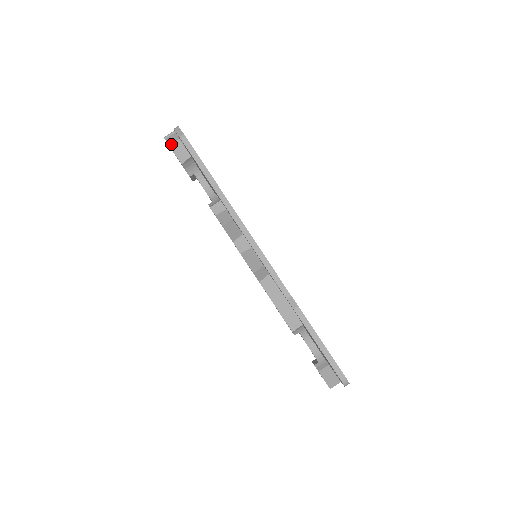
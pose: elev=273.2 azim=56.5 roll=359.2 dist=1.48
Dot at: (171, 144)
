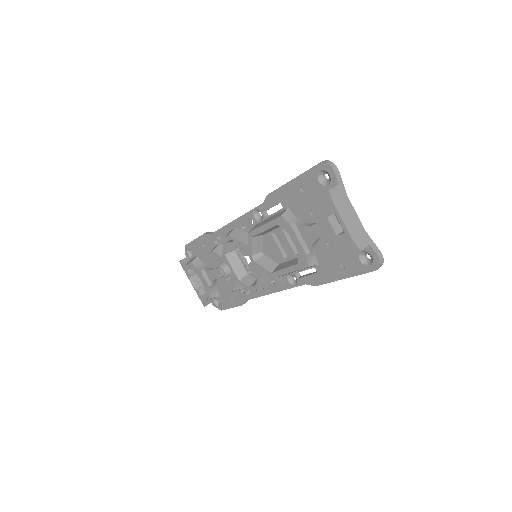
Dot at: (185, 263)
